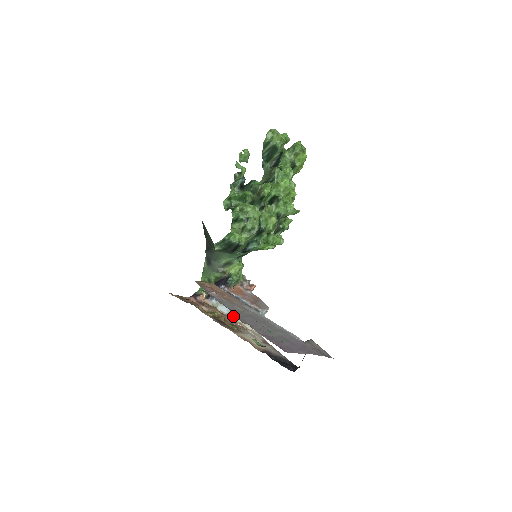
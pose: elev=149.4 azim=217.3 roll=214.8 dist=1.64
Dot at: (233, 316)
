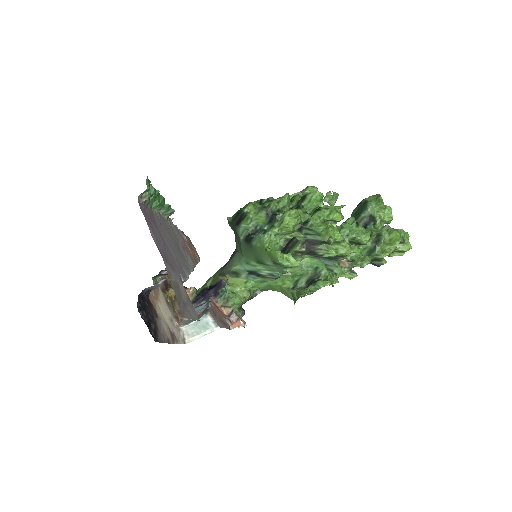
Dot at: occluded
